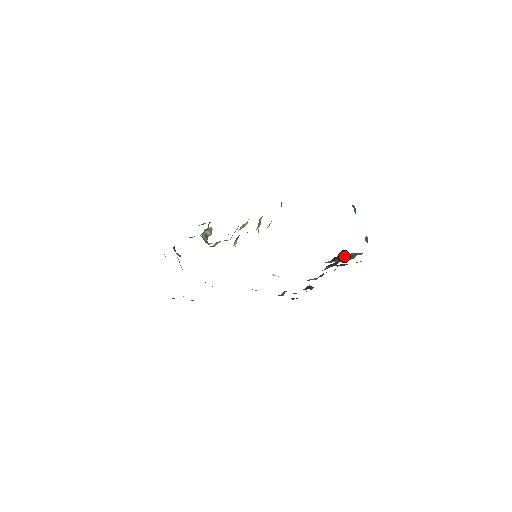
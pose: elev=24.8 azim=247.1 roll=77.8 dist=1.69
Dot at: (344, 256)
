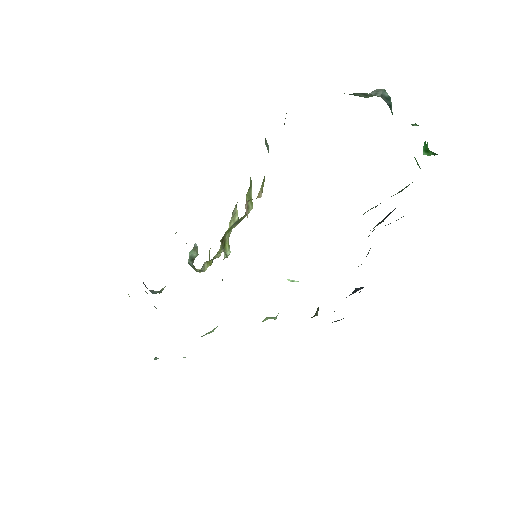
Dot at: occluded
